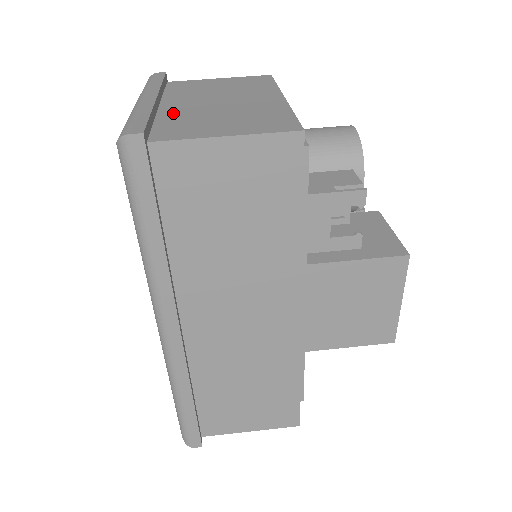
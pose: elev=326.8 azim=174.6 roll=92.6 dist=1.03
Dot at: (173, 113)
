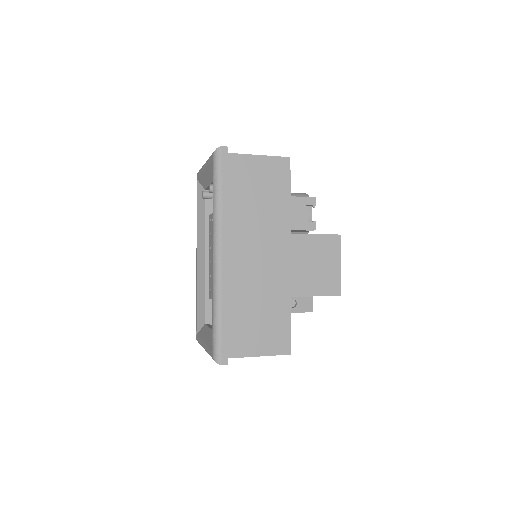
Dot at: occluded
